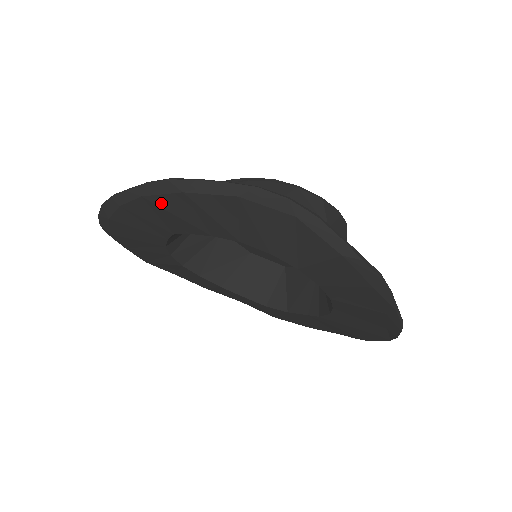
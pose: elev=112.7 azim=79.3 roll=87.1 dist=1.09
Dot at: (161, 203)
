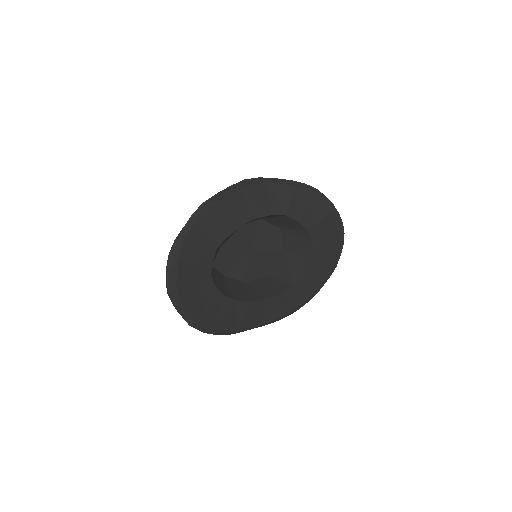
Dot at: (206, 220)
